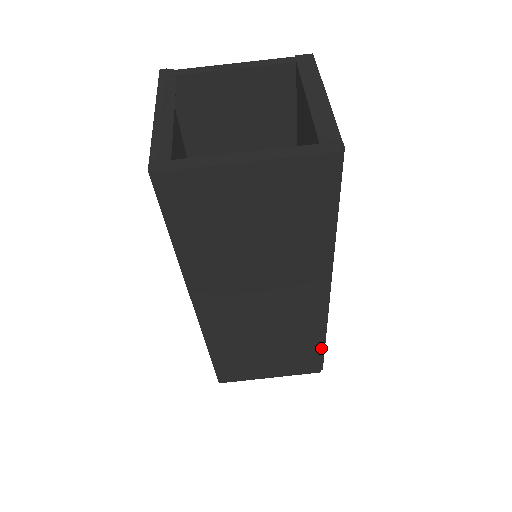
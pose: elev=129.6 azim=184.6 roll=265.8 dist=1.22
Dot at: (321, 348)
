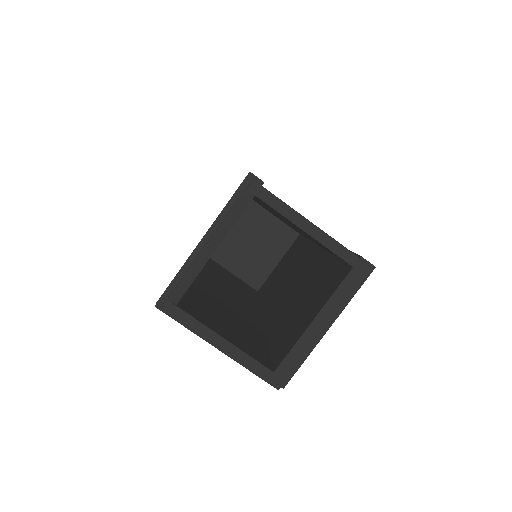
Dot at: occluded
